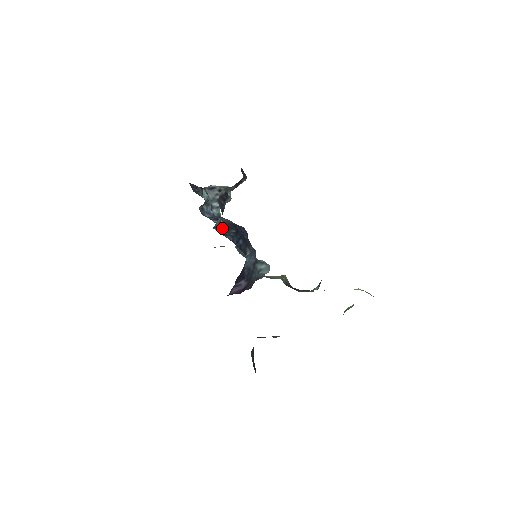
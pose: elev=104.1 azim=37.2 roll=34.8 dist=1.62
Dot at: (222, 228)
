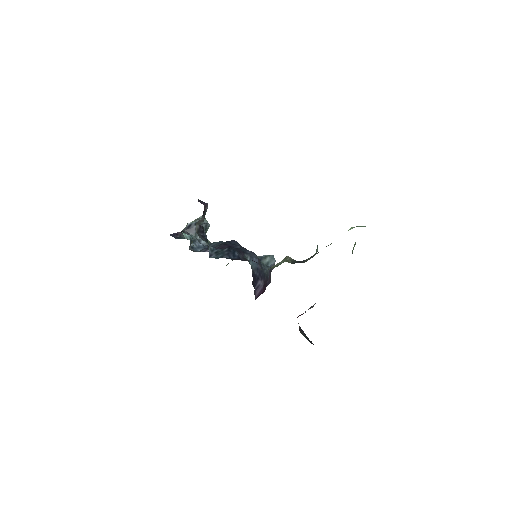
Dot at: (216, 253)
